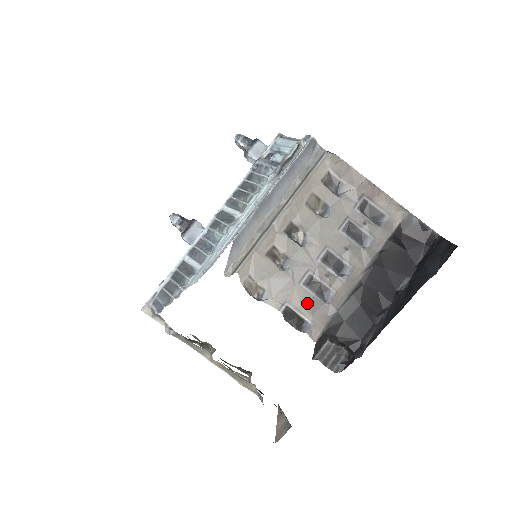
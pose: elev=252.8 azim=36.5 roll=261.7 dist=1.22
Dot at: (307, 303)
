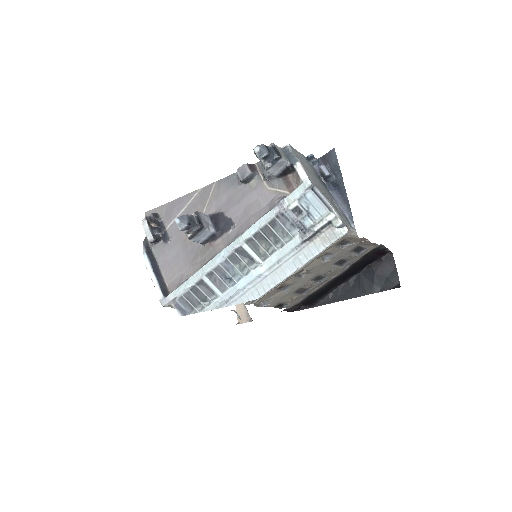
Dot at: (292, 299)
